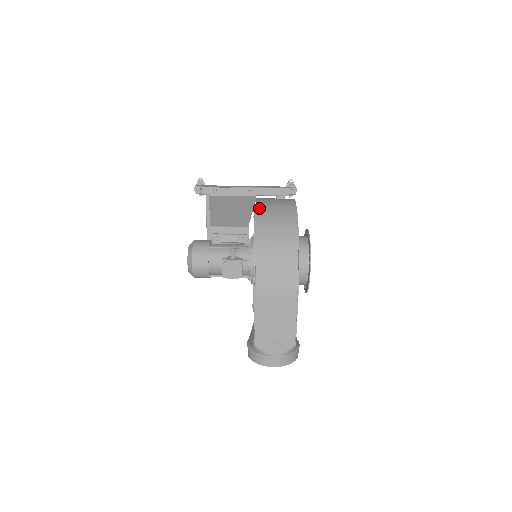
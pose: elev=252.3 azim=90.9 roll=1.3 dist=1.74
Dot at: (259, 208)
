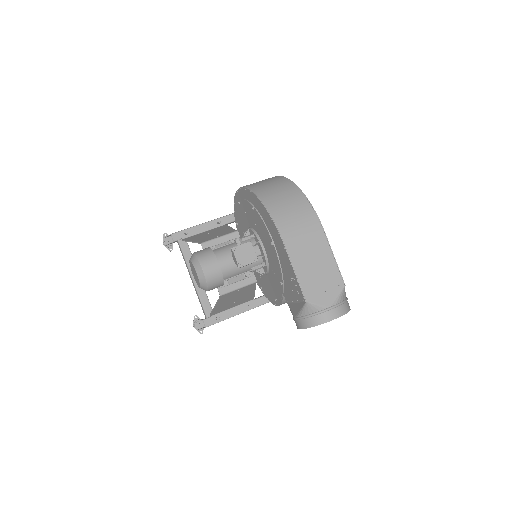
Dot at: (246, 186)
